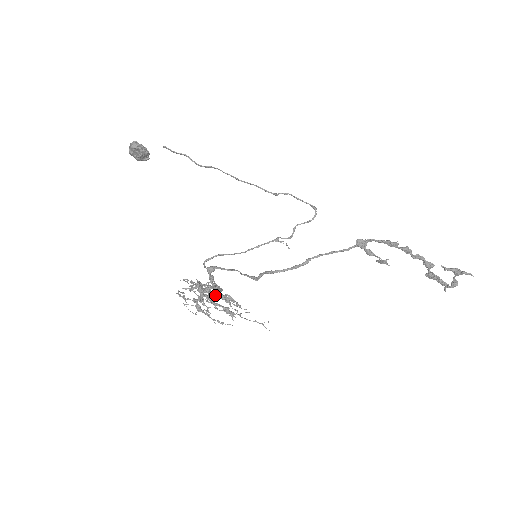
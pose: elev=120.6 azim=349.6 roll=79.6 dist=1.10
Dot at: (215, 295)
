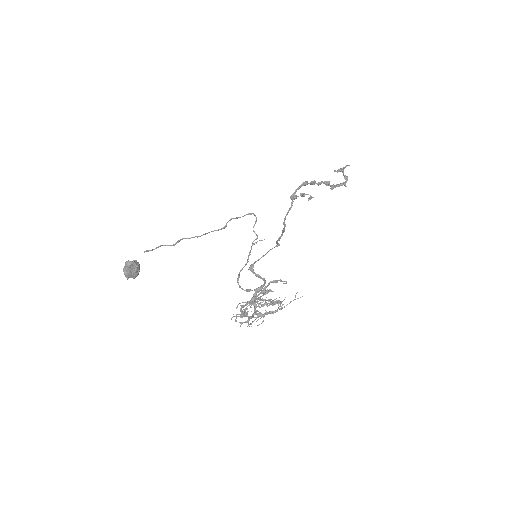
Dot at: (264, 290)
